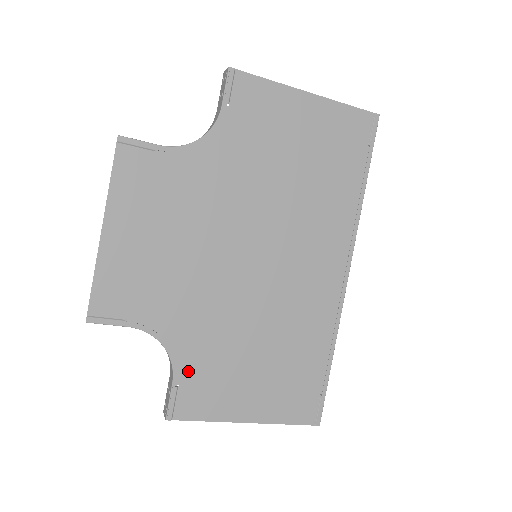
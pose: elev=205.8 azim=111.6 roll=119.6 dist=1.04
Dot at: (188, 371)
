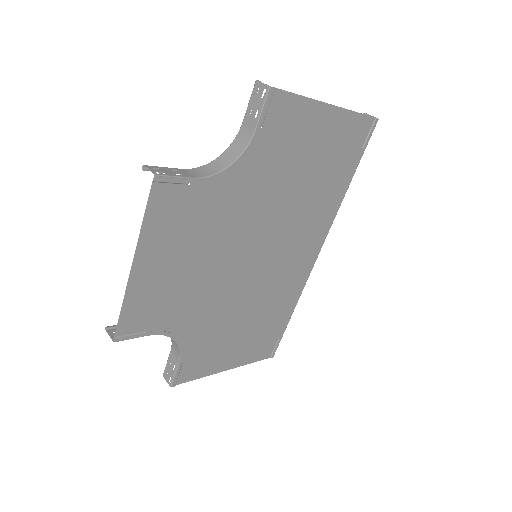
Dot at: (191, 352)
